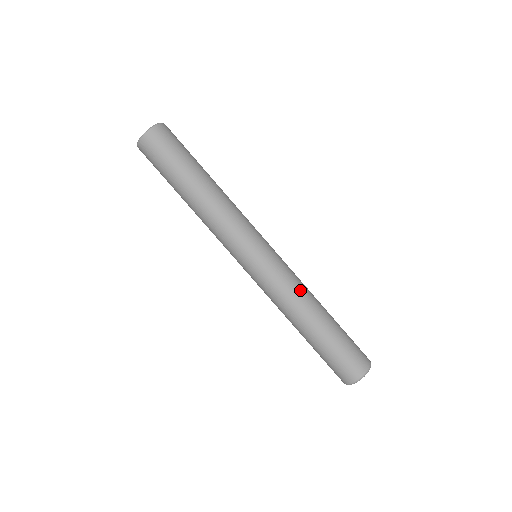
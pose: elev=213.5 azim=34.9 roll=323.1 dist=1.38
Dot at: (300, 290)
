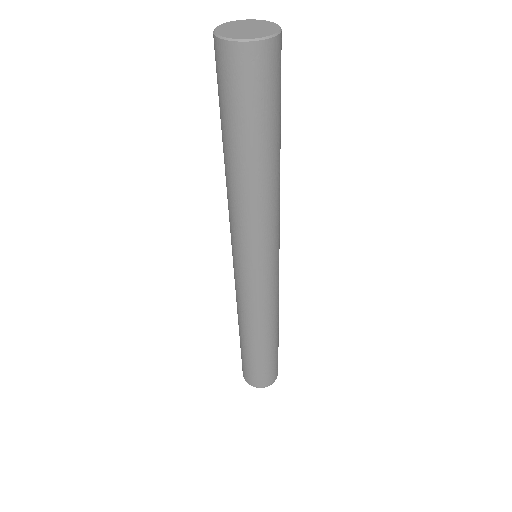
Dot at: occluded
